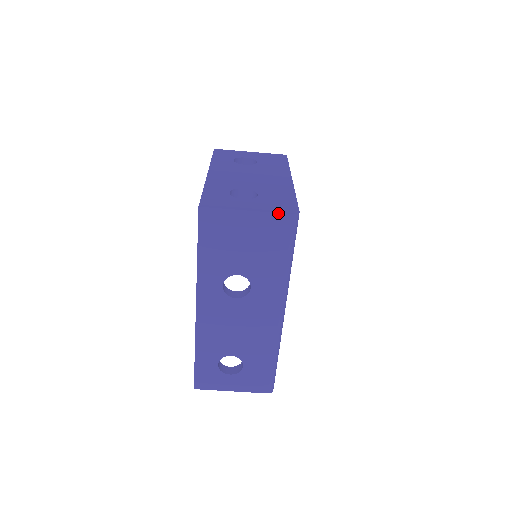
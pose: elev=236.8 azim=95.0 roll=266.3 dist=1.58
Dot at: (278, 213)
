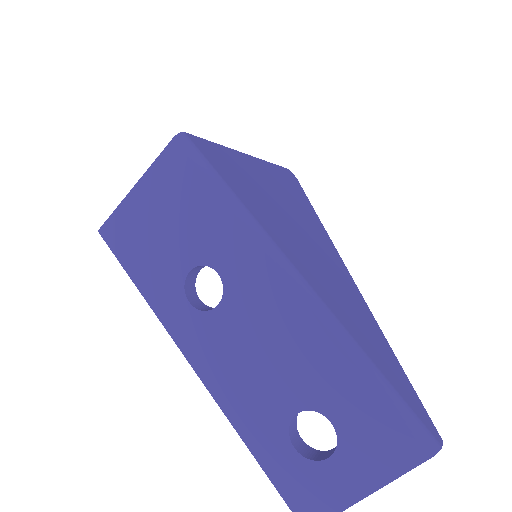
Dot at: (160, 155)
